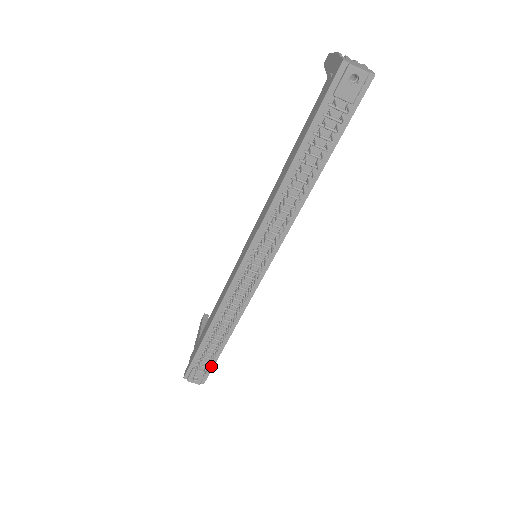
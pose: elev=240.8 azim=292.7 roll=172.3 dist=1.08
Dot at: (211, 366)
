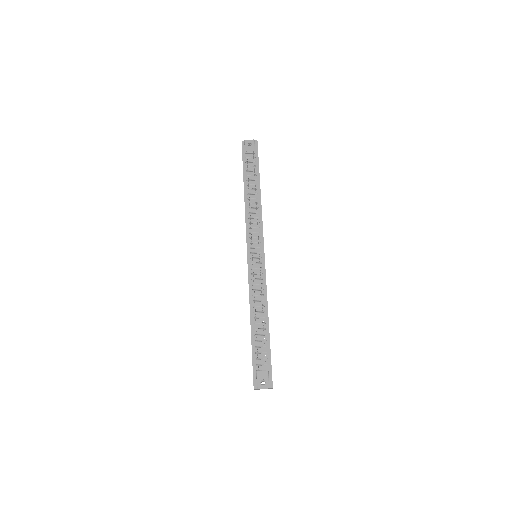
Dot at: (269, 362)
